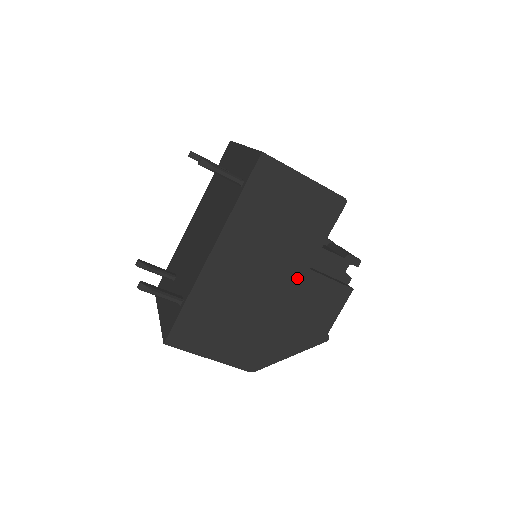
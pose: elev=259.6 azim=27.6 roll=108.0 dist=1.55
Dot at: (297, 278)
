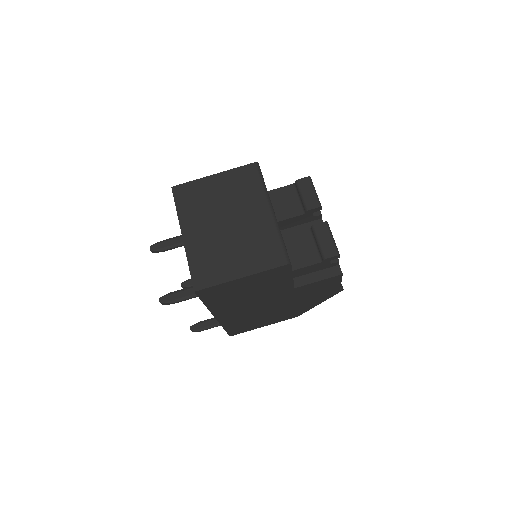
Dot at: (289, 294)
